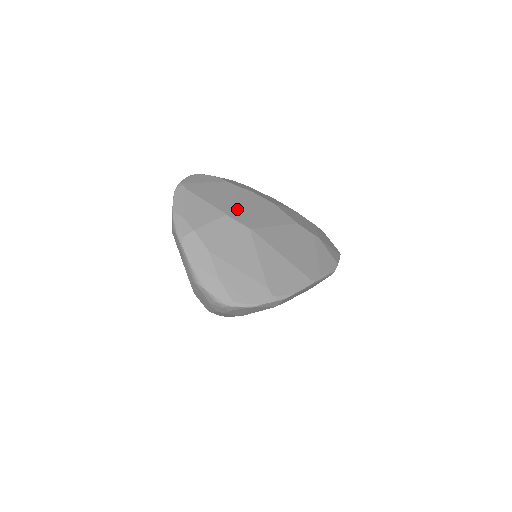
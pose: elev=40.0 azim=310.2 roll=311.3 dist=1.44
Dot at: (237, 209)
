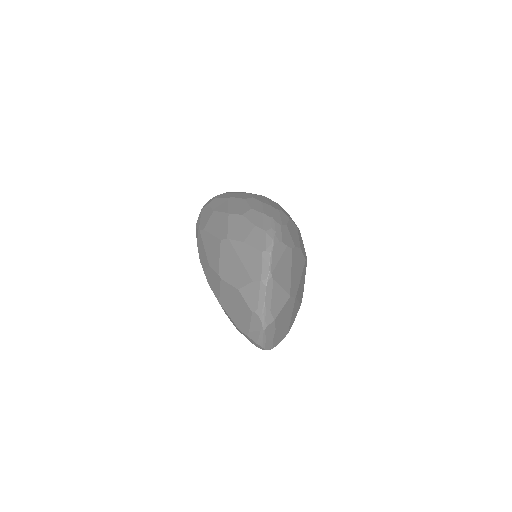
Dot at: (293, 282)
